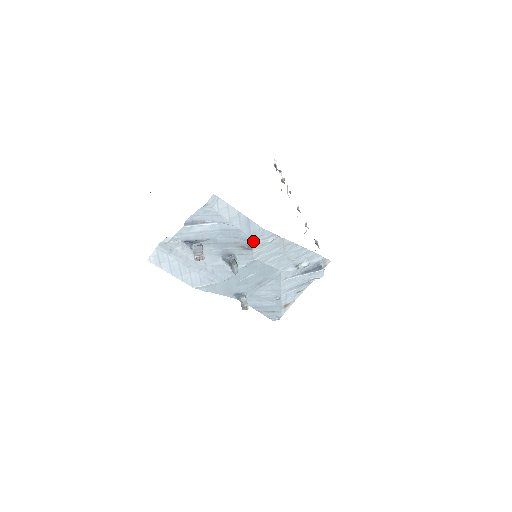
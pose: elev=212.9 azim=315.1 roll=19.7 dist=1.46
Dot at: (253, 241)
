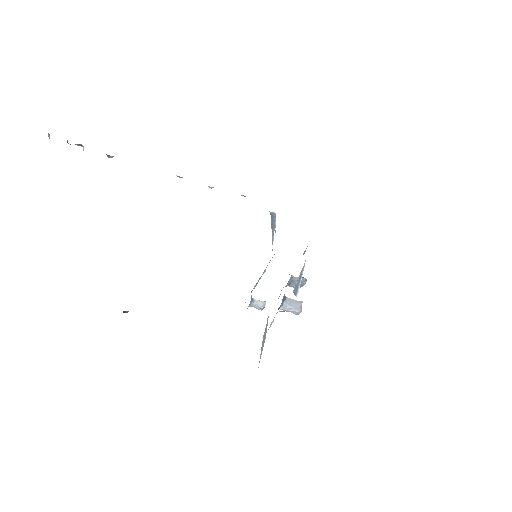
Dot at: occluded
